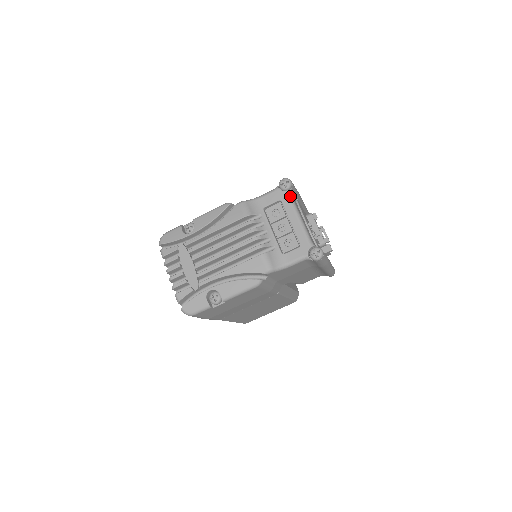
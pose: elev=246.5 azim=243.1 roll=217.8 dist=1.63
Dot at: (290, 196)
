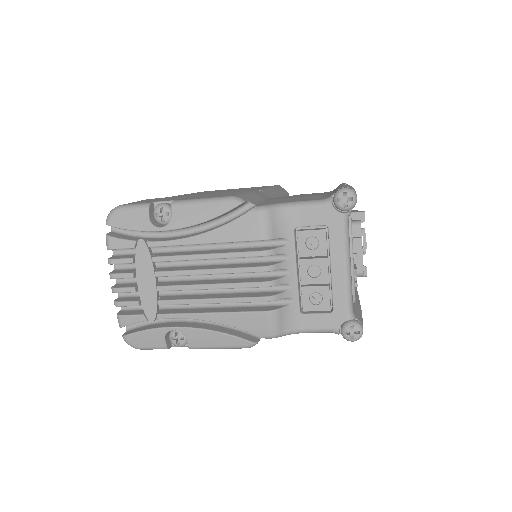
Dot at: (346, 225)
